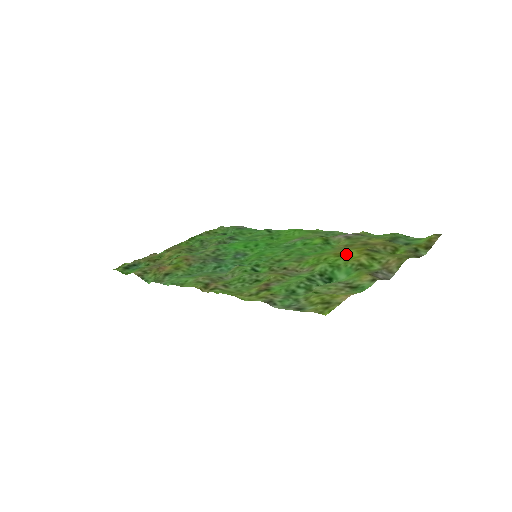
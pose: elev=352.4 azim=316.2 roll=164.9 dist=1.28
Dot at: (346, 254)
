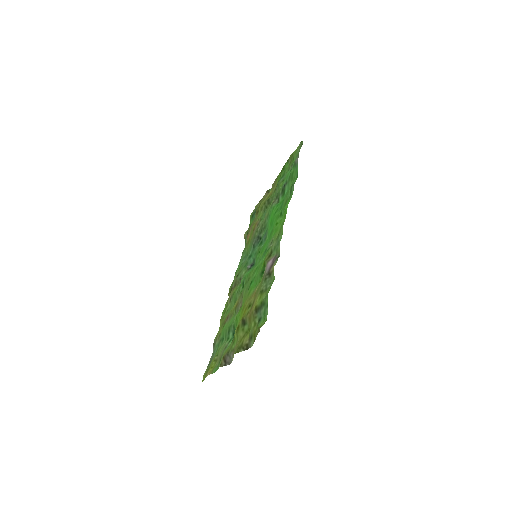
Dot at: (241, 313)
